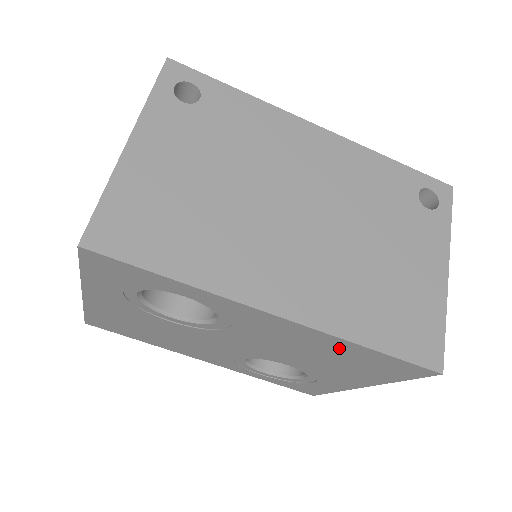
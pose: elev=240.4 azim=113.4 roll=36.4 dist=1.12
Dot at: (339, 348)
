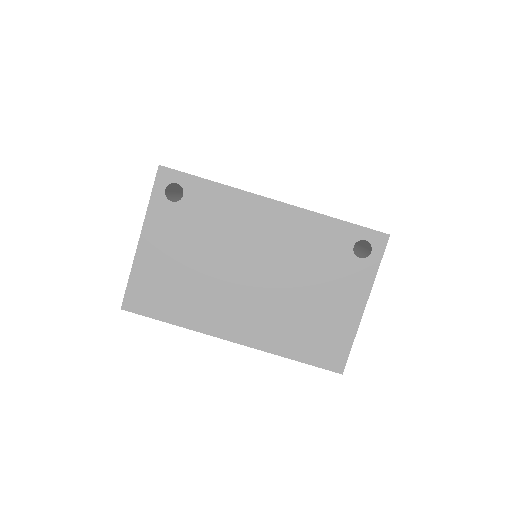
Dot at: occluded
